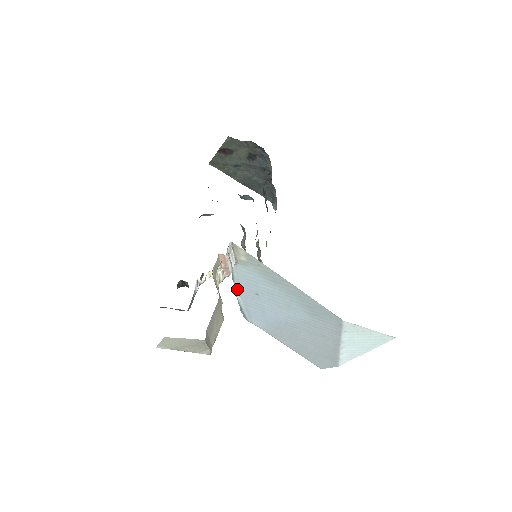
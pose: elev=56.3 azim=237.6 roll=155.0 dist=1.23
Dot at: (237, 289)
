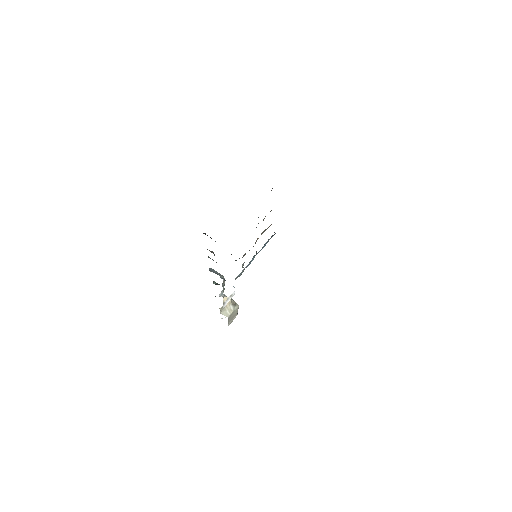
Dot at: occluded
